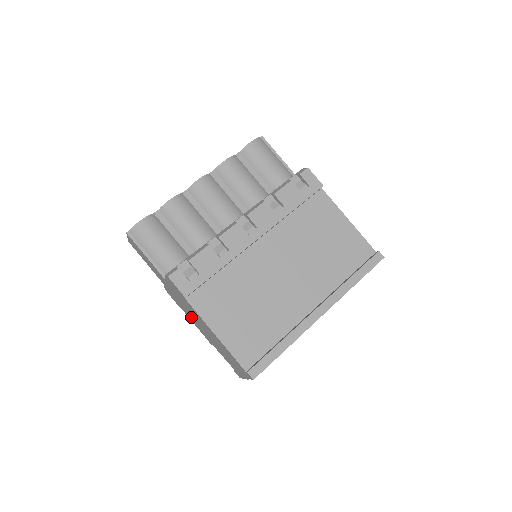
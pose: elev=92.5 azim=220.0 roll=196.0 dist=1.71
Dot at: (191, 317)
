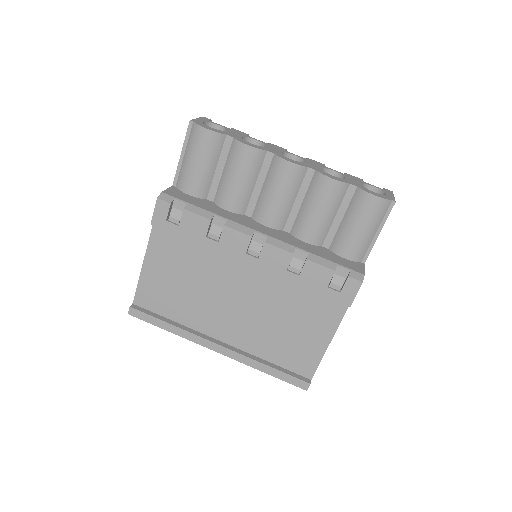
Dot at: occluded
